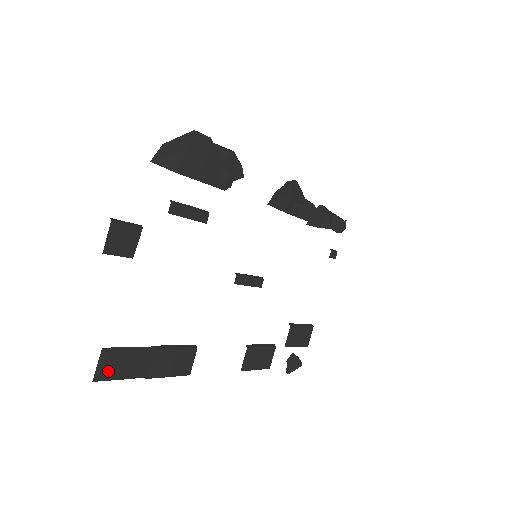
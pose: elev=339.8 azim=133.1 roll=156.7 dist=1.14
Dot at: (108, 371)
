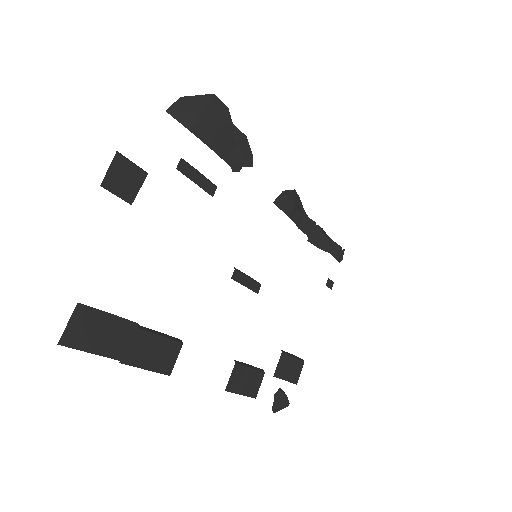
Dot at: (79, 336)
